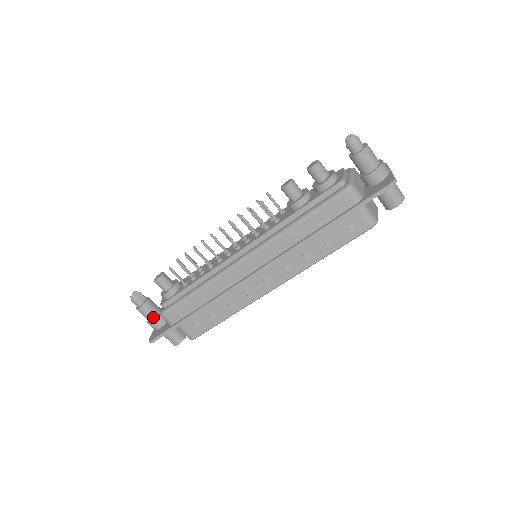
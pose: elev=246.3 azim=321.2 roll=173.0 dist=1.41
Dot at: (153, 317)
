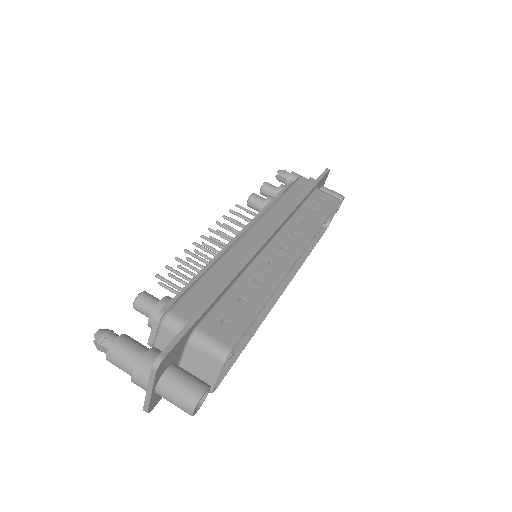
Dot at: (144, 351)
